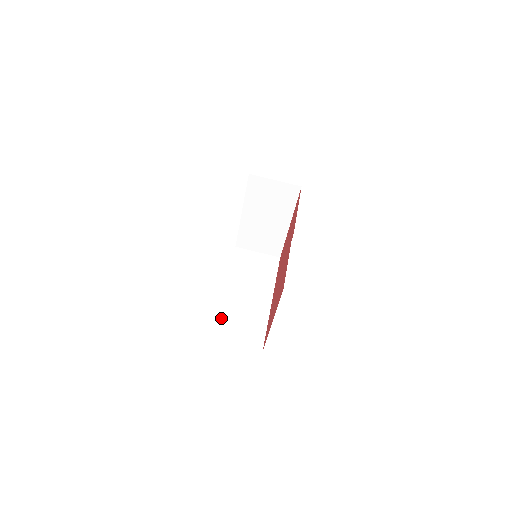
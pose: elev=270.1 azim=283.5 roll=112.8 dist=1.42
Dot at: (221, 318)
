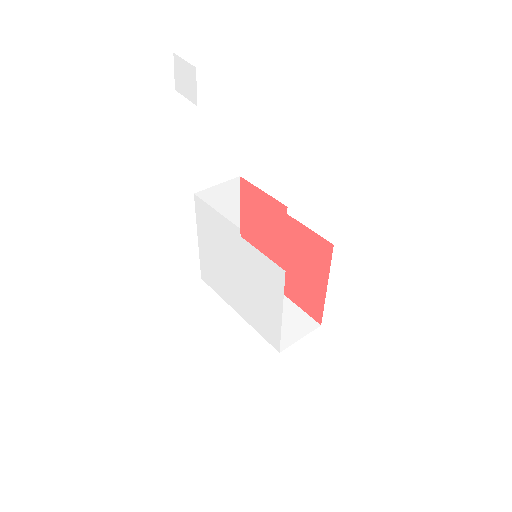
Dot at: occluded
